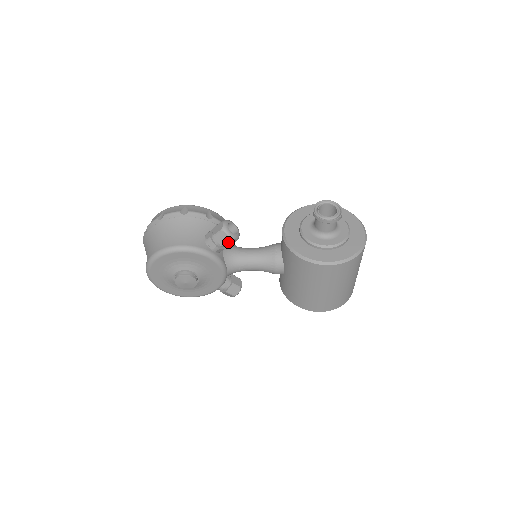
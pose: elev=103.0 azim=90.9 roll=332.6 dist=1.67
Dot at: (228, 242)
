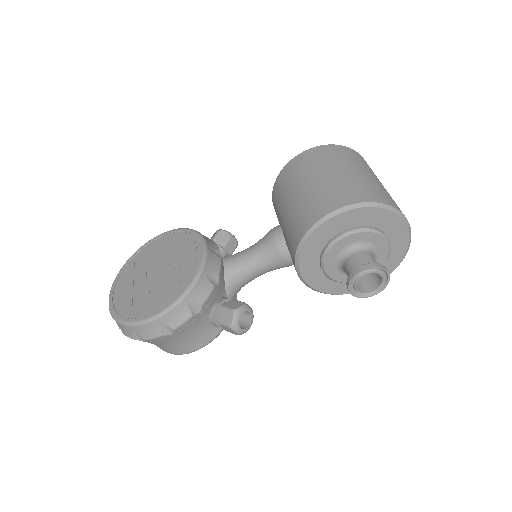
Dot at: occluded
